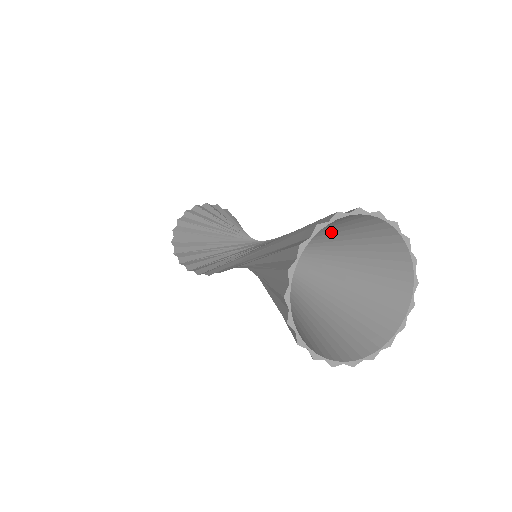
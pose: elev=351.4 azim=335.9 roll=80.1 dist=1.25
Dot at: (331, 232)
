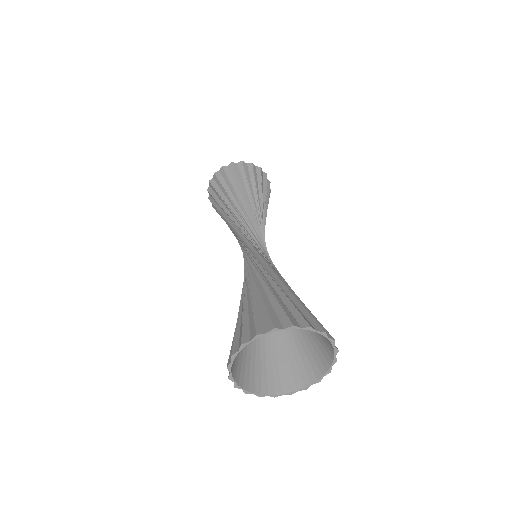
Dot at: occluded
